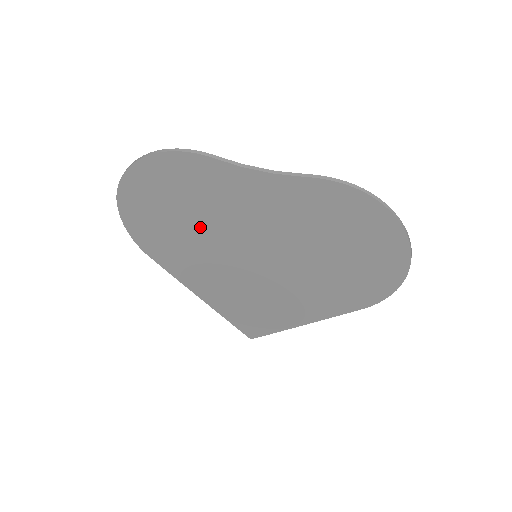
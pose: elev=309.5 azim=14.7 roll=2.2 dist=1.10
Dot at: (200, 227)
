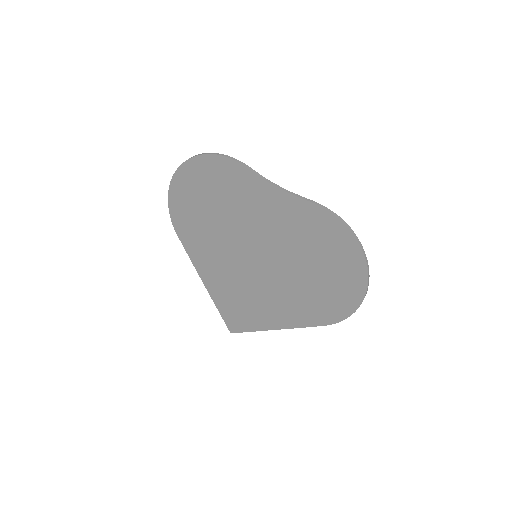
Dot at: (223, 220)
